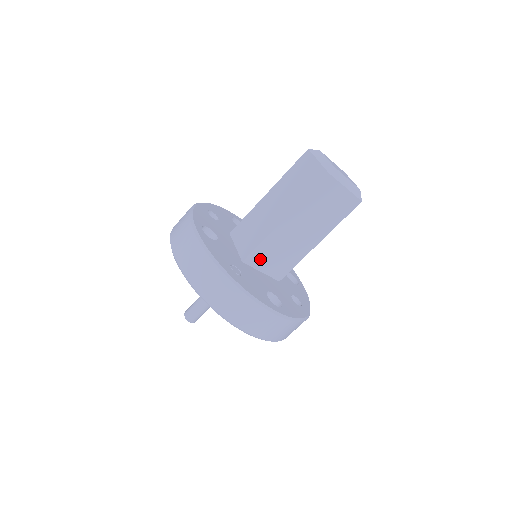
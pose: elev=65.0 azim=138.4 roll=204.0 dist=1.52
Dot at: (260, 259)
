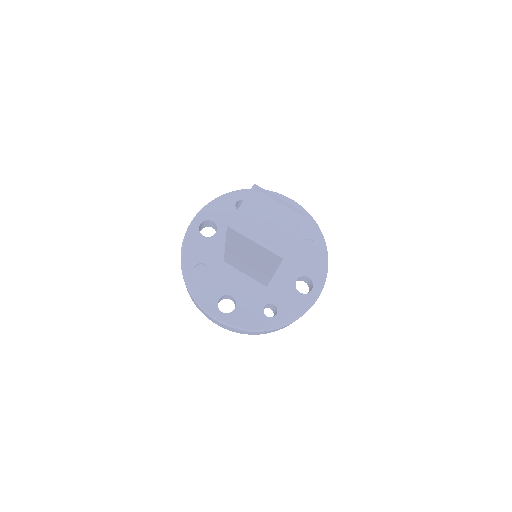
Dot at: (235, 265)
